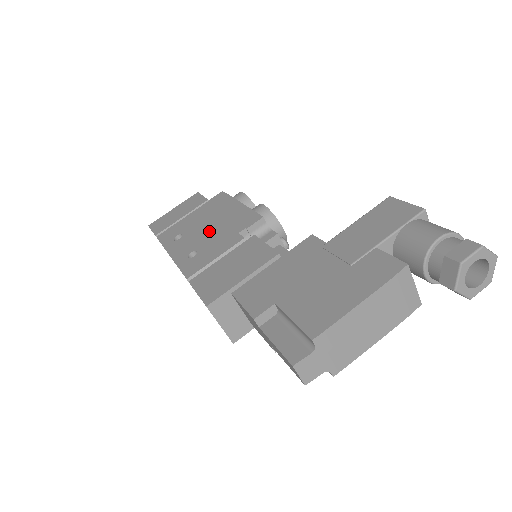
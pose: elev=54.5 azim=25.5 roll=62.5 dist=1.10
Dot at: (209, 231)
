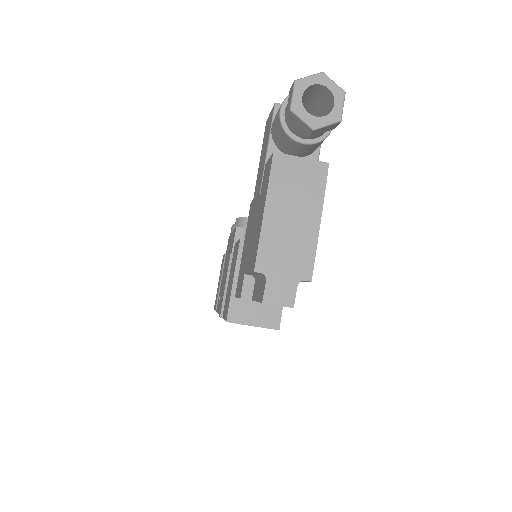
Dot at: (225, 272)
